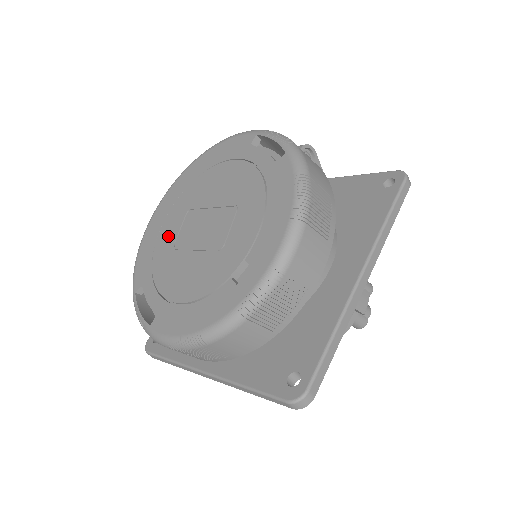
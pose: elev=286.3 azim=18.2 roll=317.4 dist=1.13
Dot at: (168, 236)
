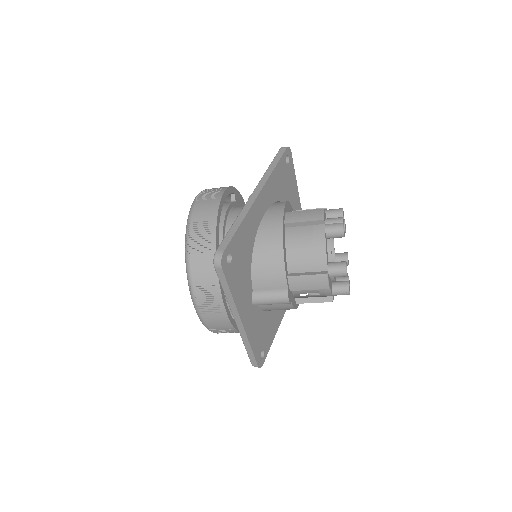
Dot at: occluded
